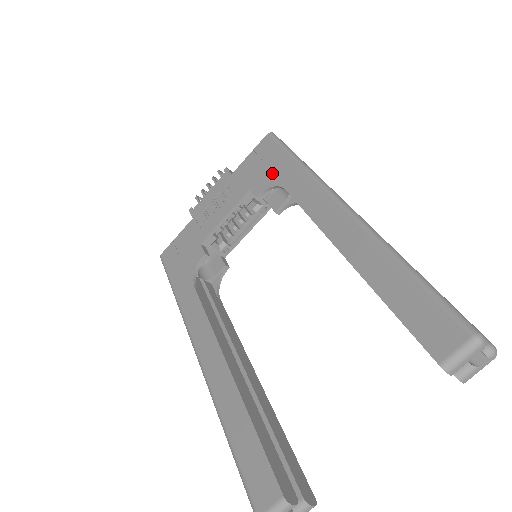
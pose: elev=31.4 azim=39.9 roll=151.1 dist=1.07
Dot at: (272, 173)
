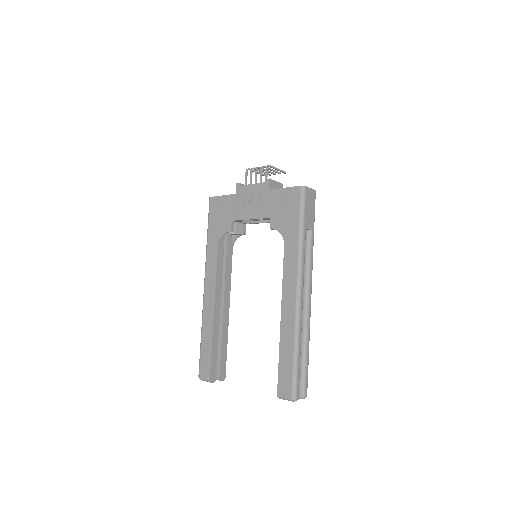
Dot at: (286, 223)
